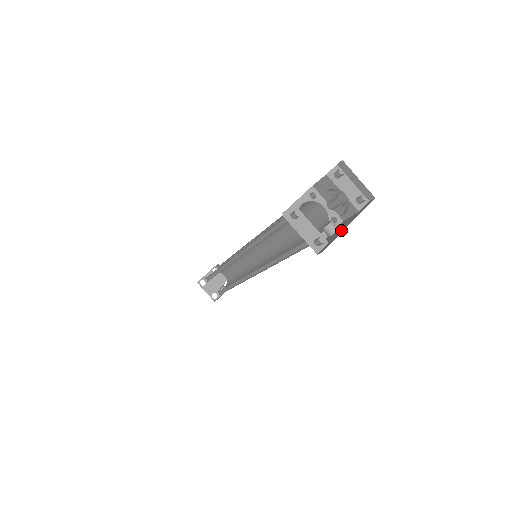
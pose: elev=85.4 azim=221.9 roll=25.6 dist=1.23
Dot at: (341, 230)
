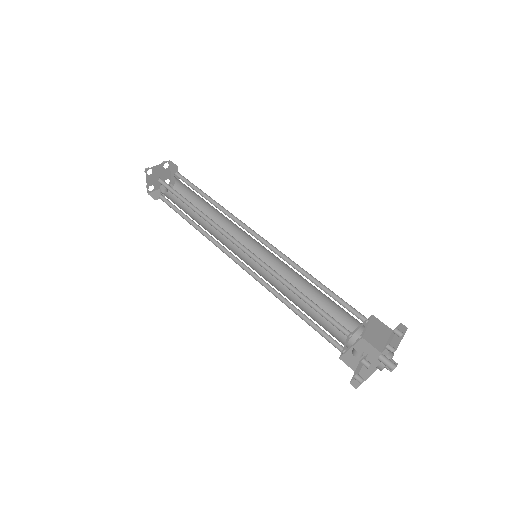
Dot at: (369, 368)
